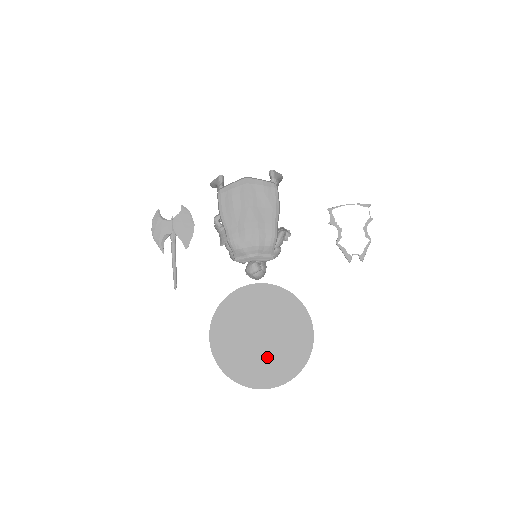
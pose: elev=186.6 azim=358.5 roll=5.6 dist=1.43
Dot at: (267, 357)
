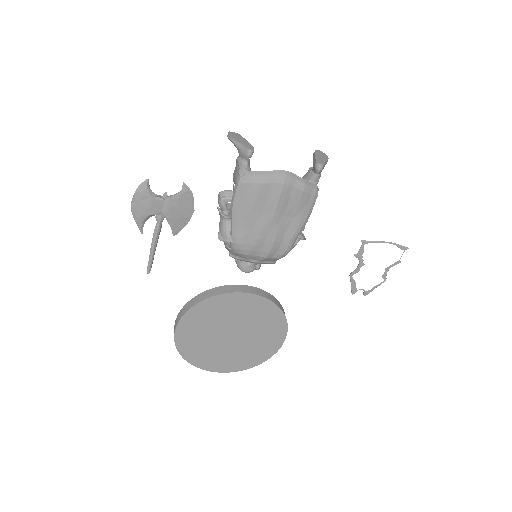
Dot at: (230, 352)
